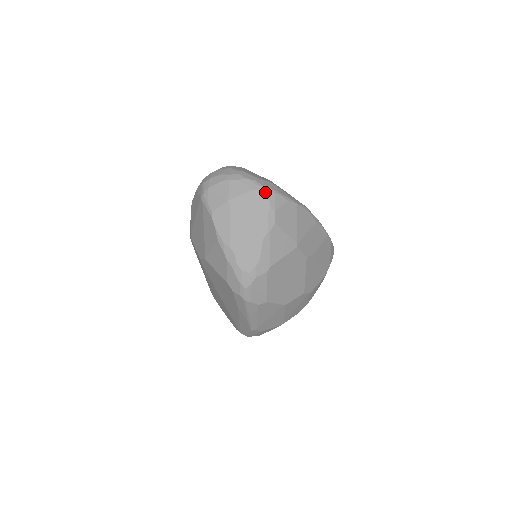
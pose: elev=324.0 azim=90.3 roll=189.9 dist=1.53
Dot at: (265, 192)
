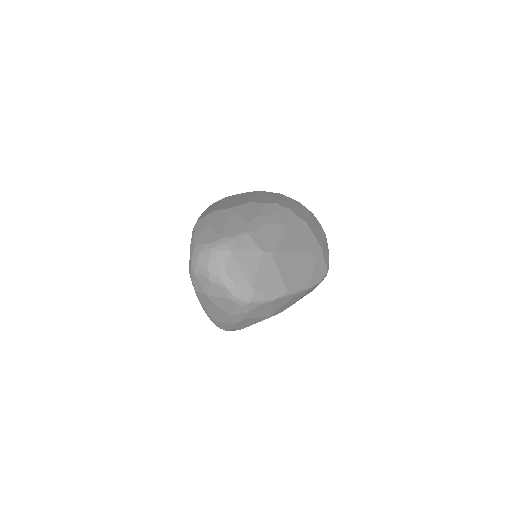
Dot at: (239, 303)
